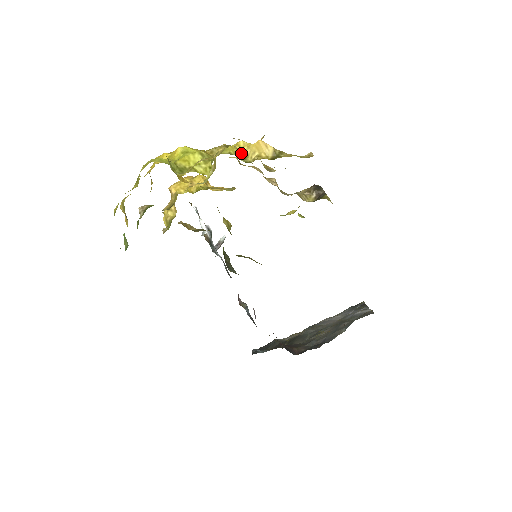
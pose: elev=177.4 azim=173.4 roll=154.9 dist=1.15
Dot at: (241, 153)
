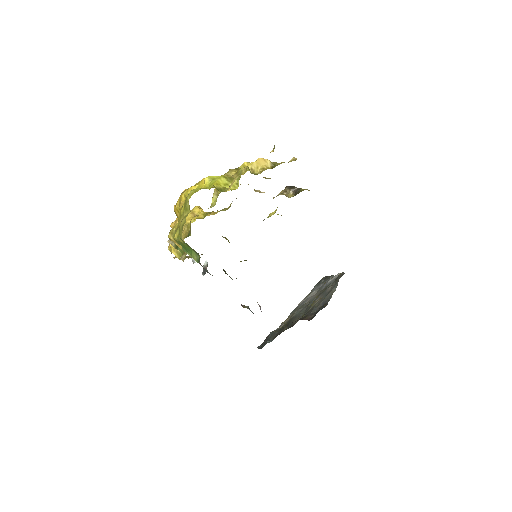
Dot at: occluded
